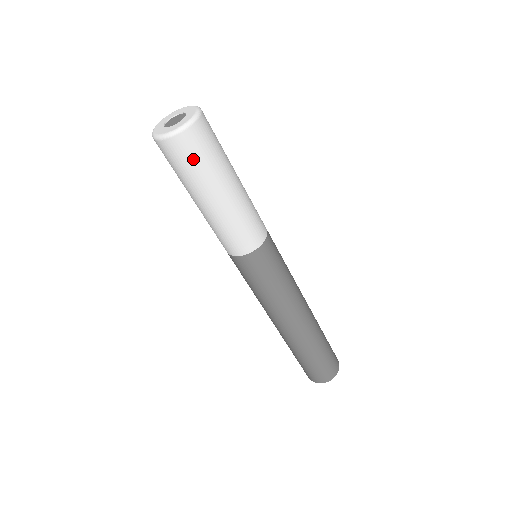
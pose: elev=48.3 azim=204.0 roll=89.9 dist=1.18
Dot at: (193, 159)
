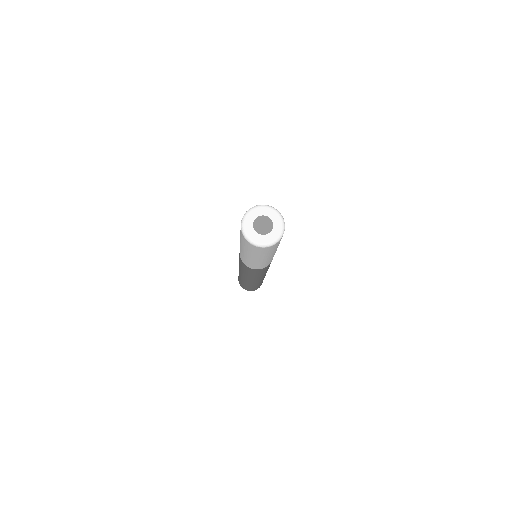
Dot at: (265, 252)
